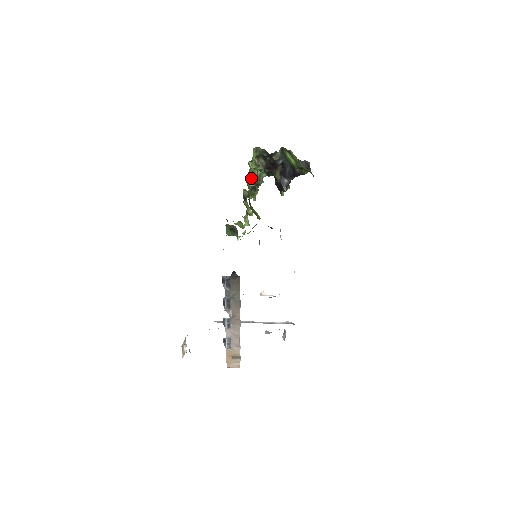
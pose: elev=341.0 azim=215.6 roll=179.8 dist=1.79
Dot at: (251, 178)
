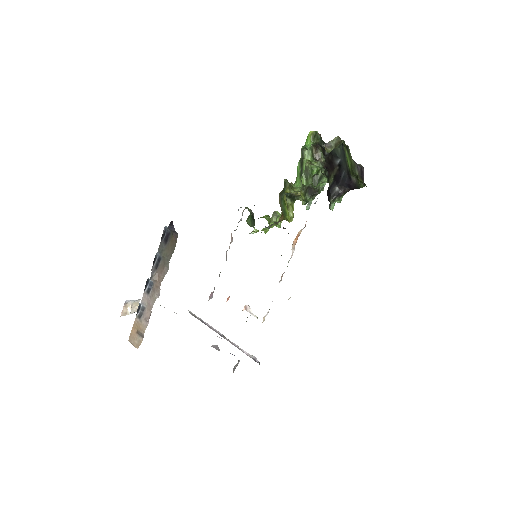
Dot at: (306, 174)
